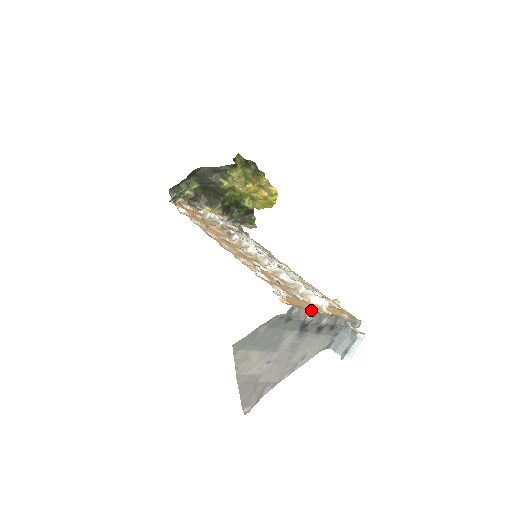
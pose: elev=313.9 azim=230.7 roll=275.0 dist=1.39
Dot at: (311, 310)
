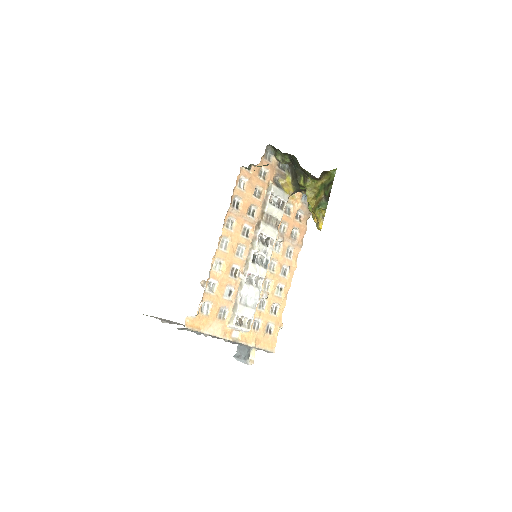
Dot at: (208, 334)
